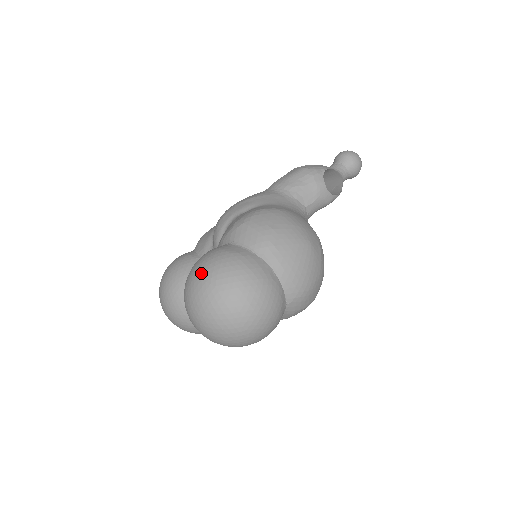
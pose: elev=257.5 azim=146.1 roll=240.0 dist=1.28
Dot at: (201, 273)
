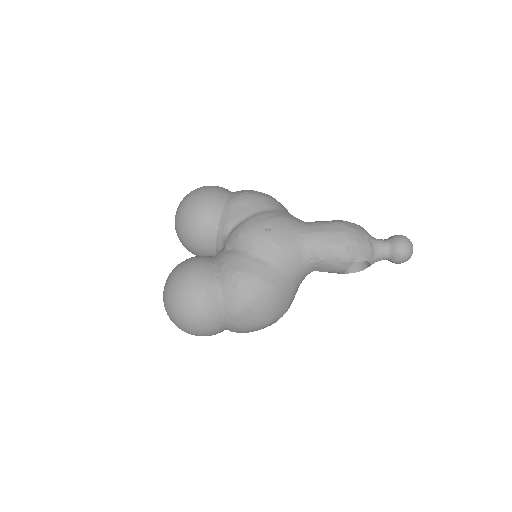
Dot at: (180, 295)
